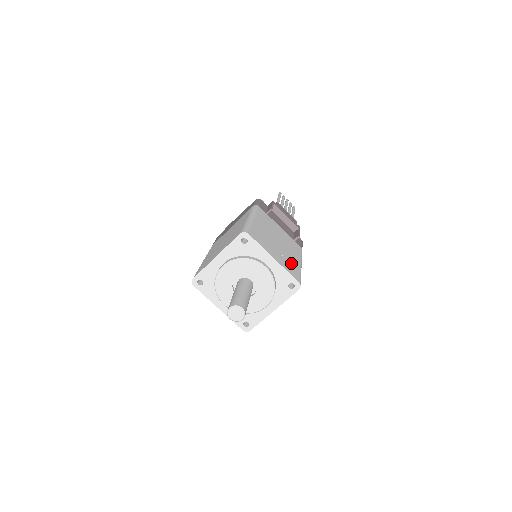
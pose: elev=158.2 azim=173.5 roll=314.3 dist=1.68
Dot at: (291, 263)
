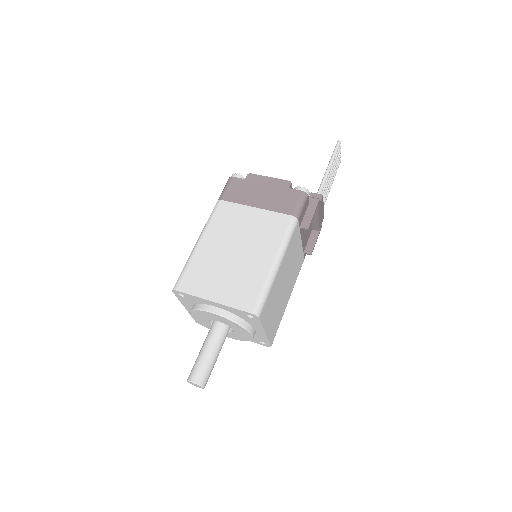
Dot at: (279, 315)
